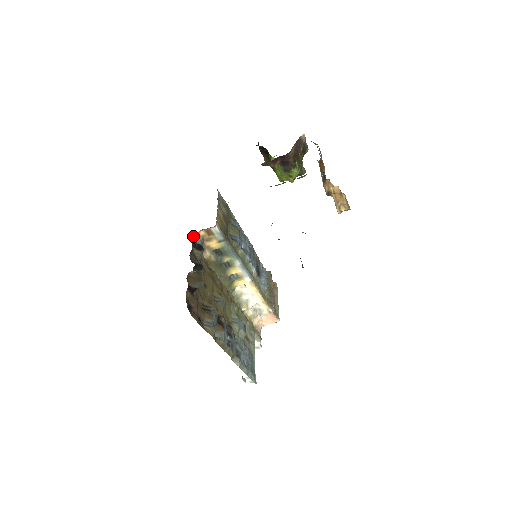
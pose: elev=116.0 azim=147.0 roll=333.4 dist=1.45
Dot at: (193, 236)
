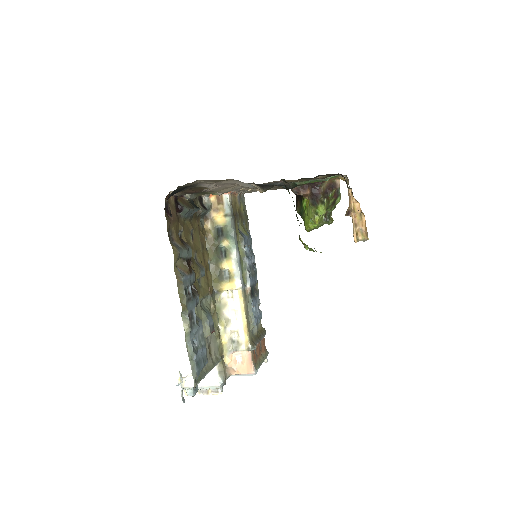
Dot at: (203, 197)
